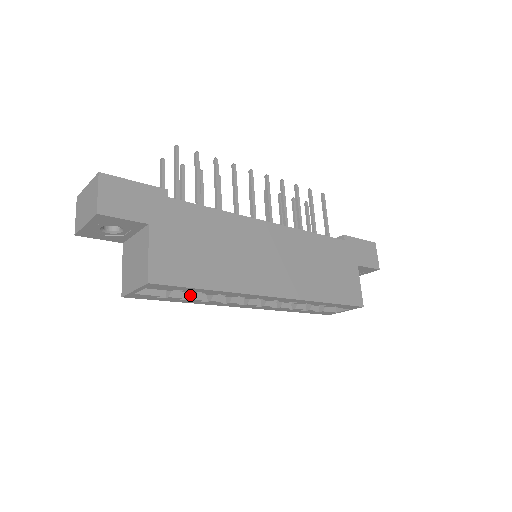
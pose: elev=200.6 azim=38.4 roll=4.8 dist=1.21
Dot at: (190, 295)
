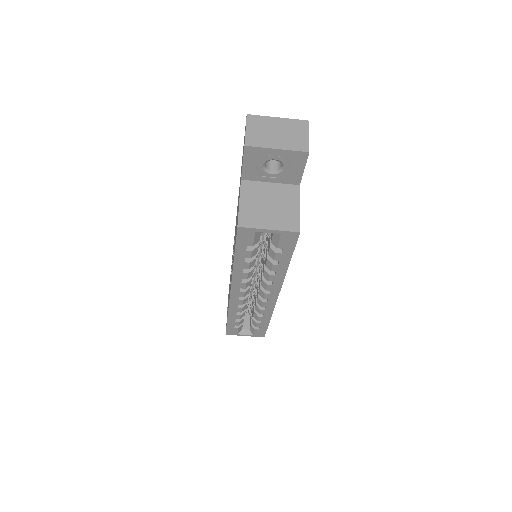
Dot at: (251, 259)
